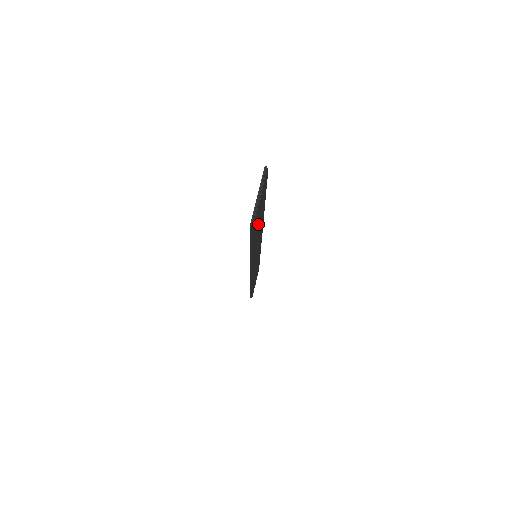
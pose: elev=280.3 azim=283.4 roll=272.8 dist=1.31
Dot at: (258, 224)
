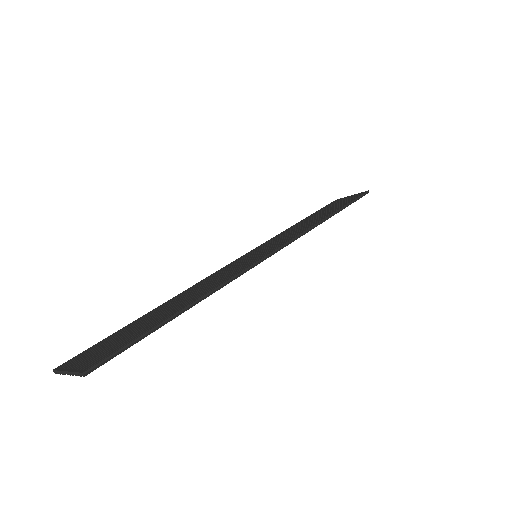
Dot at: occluded
